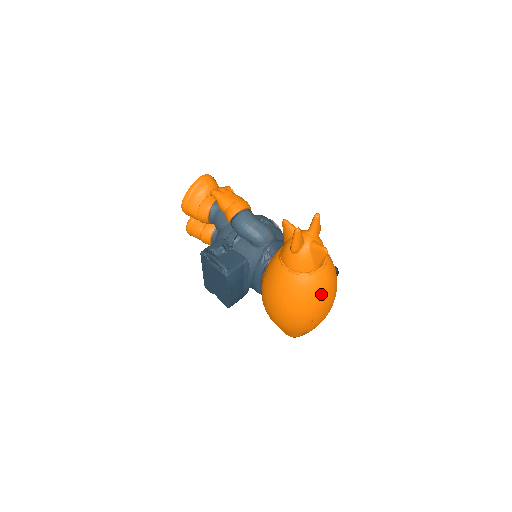
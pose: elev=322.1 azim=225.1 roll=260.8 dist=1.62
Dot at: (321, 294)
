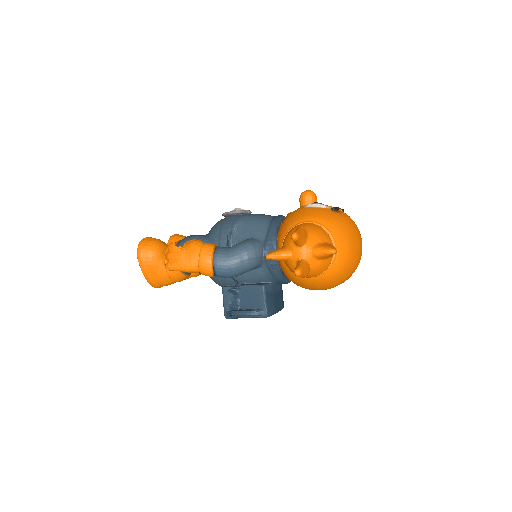
Dot at: (352, 255)
